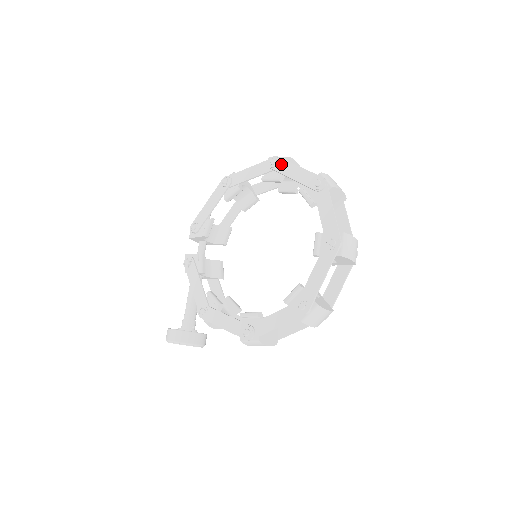
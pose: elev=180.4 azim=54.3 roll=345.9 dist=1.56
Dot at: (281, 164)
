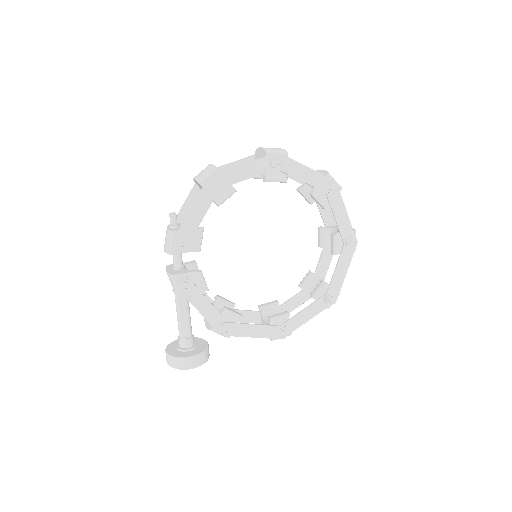
Dot at: (288, 164)
